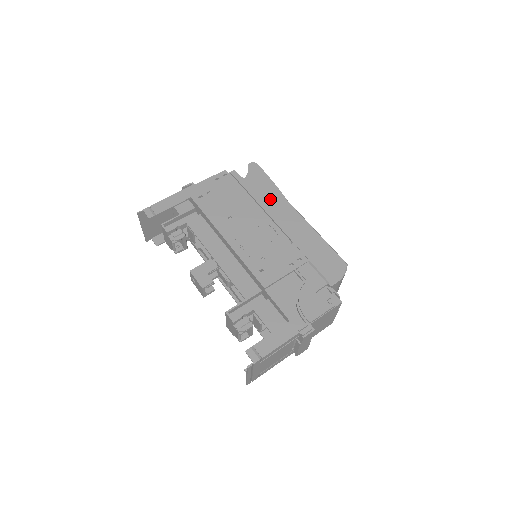
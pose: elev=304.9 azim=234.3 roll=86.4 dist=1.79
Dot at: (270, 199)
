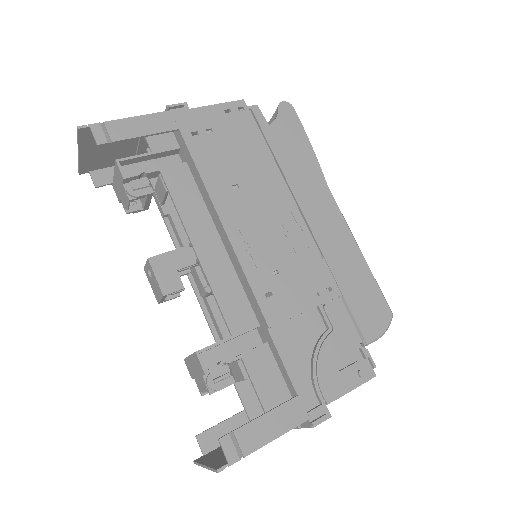
Dot at: (302, 173)
